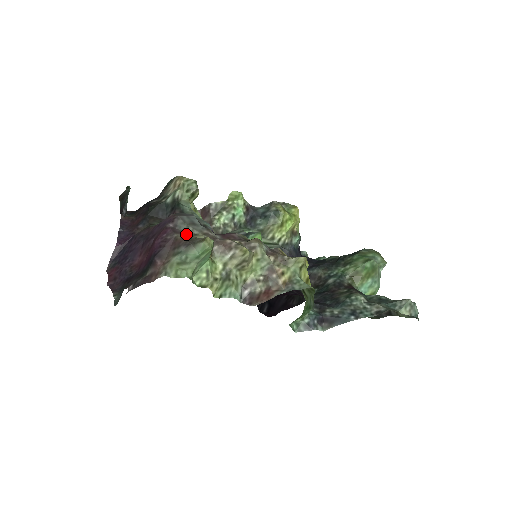
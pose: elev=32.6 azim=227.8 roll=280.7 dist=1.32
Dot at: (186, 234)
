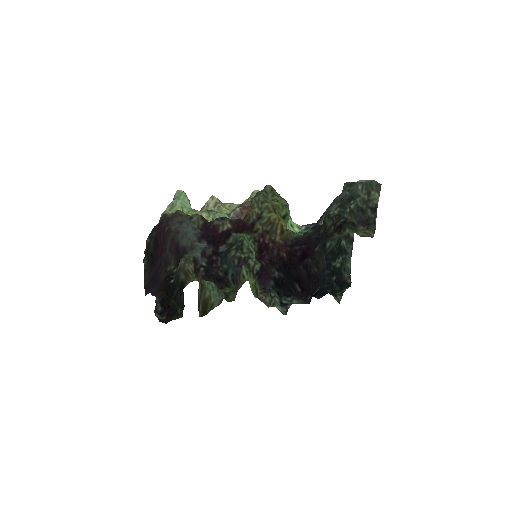
Dot at: (175, 216)
